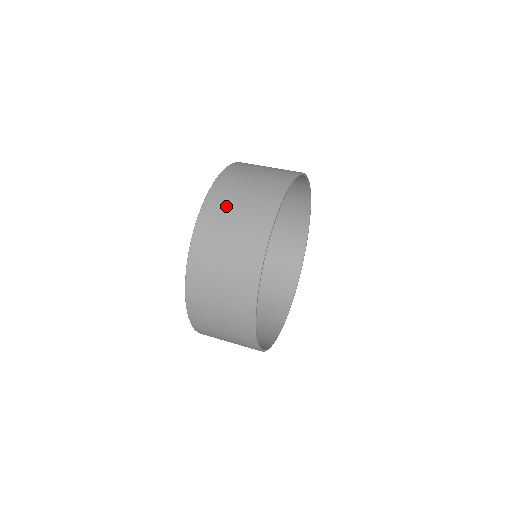
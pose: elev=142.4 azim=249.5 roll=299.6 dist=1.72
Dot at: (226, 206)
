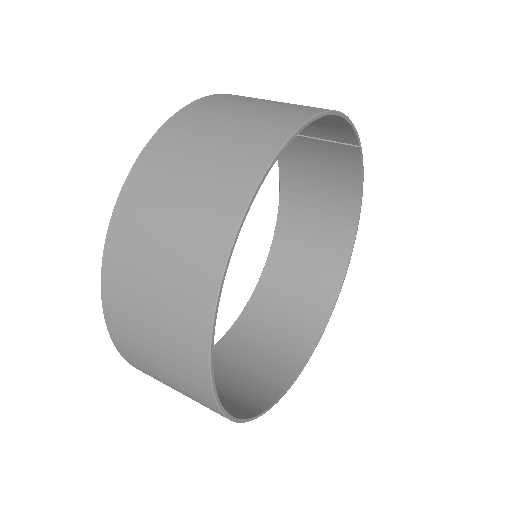
Dot at: (226, 107)
